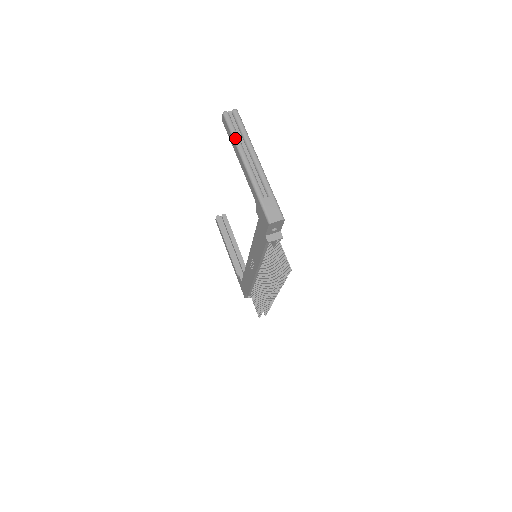
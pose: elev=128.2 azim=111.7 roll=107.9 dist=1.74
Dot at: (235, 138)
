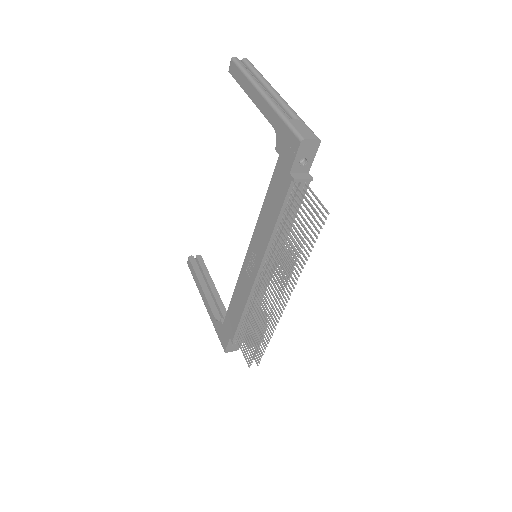
Dot at: (248, 74)
